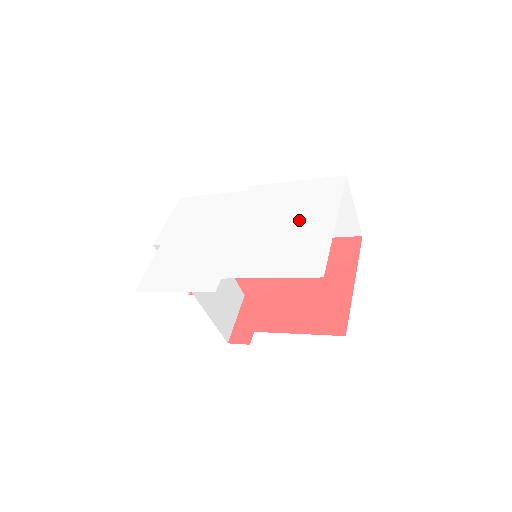
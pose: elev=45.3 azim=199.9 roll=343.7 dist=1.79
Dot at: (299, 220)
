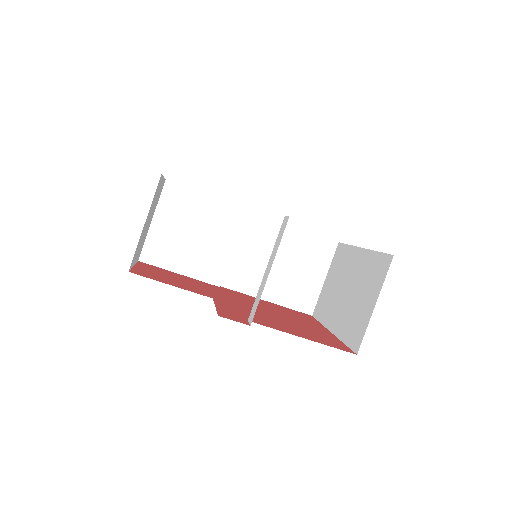
Dot at: occluded
